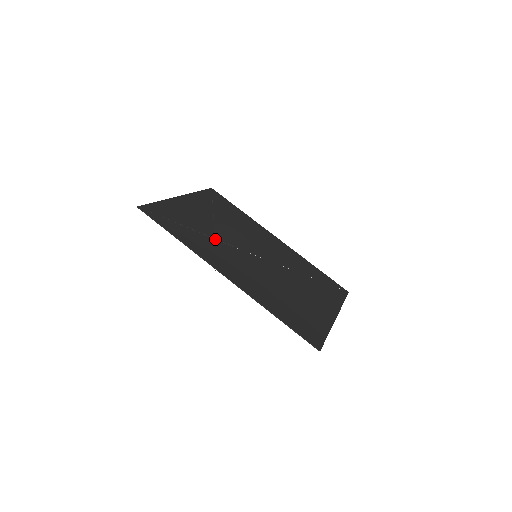
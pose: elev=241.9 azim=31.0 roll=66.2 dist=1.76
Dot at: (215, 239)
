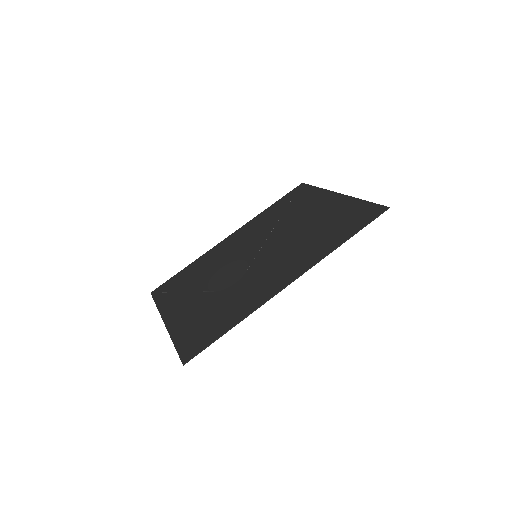
Dot at: (233, 291)
